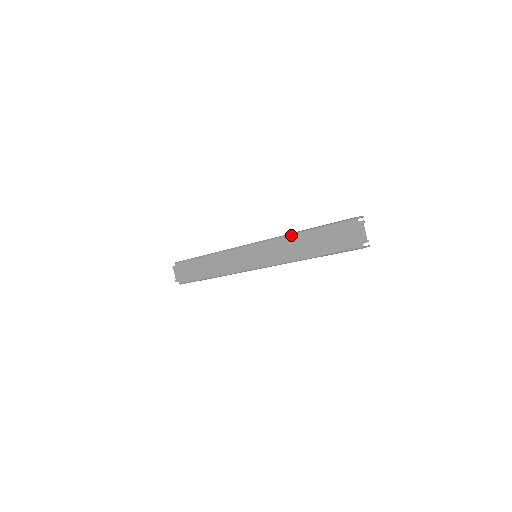
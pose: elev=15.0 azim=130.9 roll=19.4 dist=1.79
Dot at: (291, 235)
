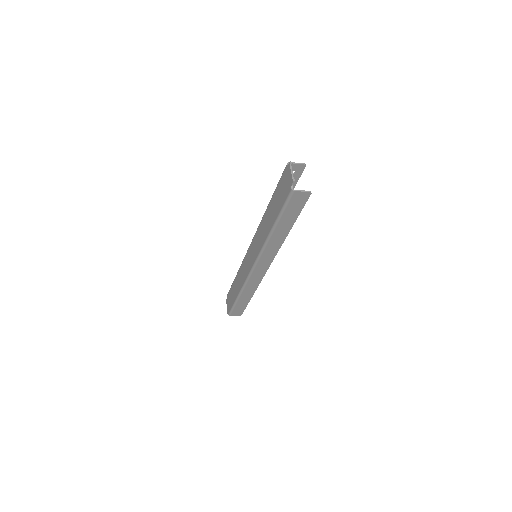
Dot at: (263, 215)
